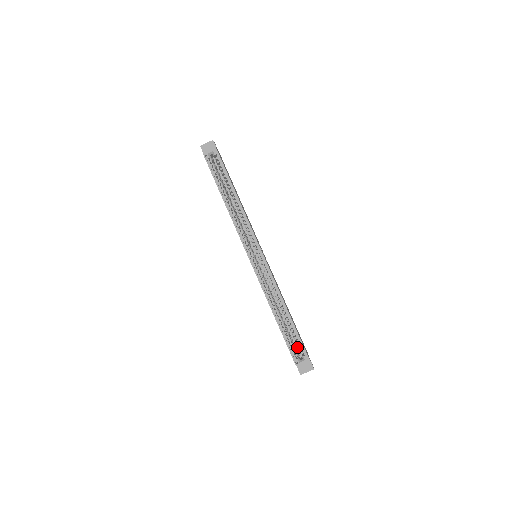
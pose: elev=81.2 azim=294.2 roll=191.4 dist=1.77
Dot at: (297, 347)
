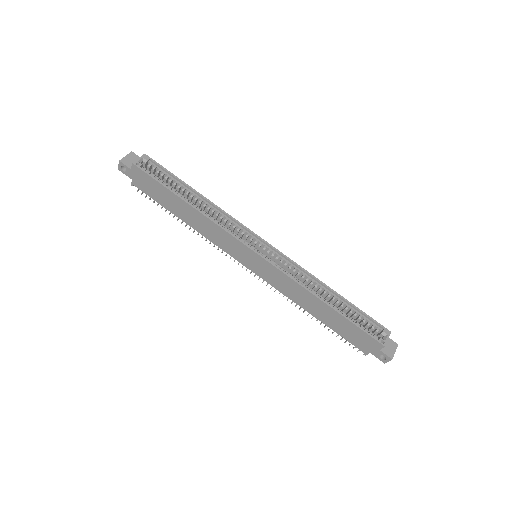
Dot at: occluded
